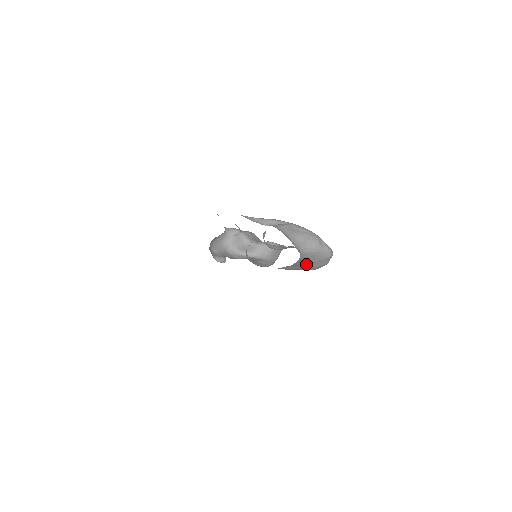
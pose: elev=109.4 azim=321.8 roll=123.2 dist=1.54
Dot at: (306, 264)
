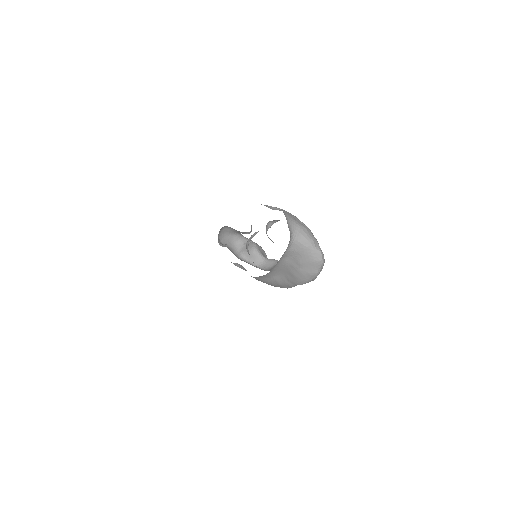
Dot at: (296, 266)
